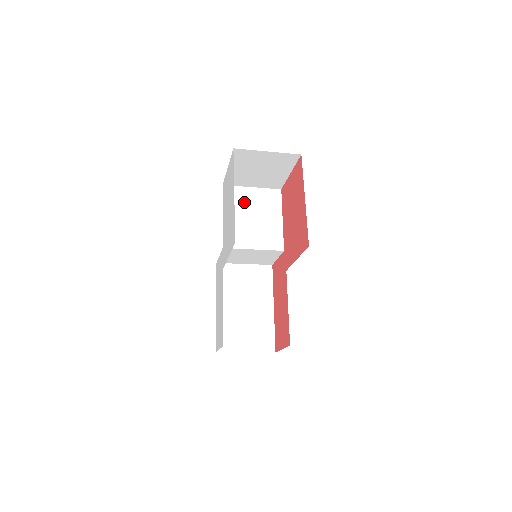
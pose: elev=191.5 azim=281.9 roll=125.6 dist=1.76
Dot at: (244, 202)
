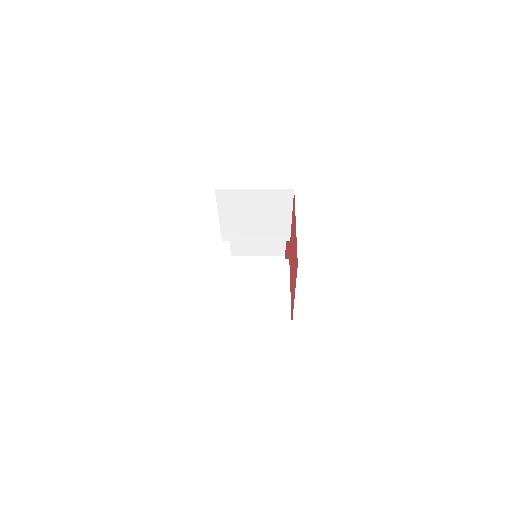
Dot at: (244, 204)
